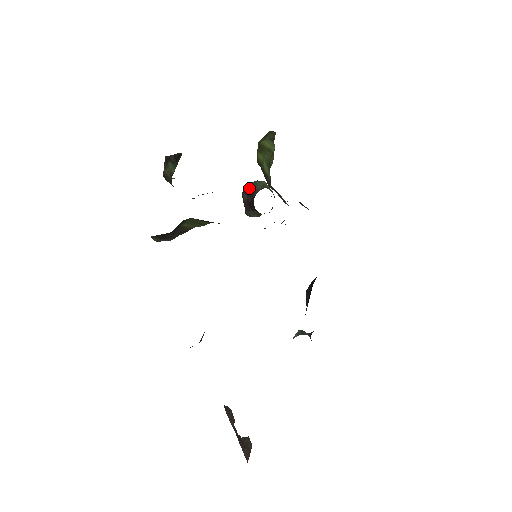
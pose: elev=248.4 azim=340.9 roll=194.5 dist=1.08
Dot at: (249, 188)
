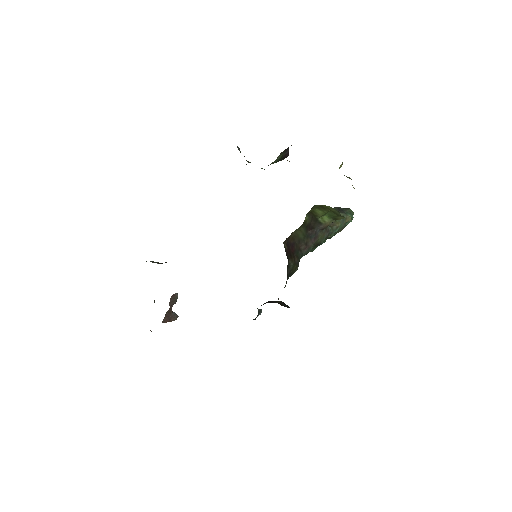
Dot at: occluded
